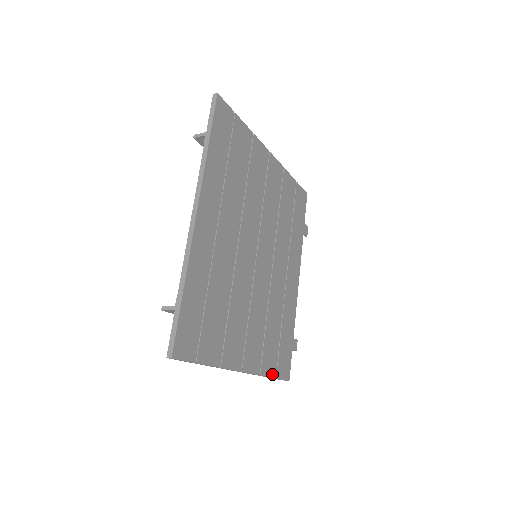
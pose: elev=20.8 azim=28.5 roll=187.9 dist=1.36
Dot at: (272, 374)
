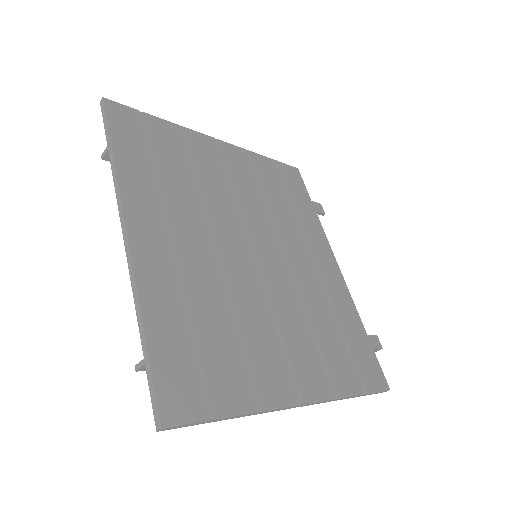
Dot at: (356, 390)
